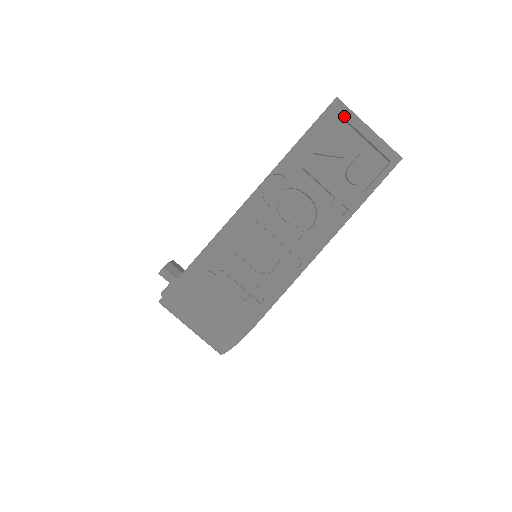
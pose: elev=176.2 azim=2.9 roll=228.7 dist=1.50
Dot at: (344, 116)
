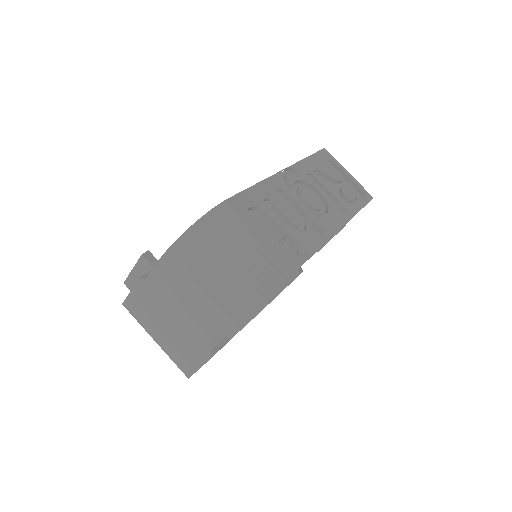
Dot at: (332, 159)
